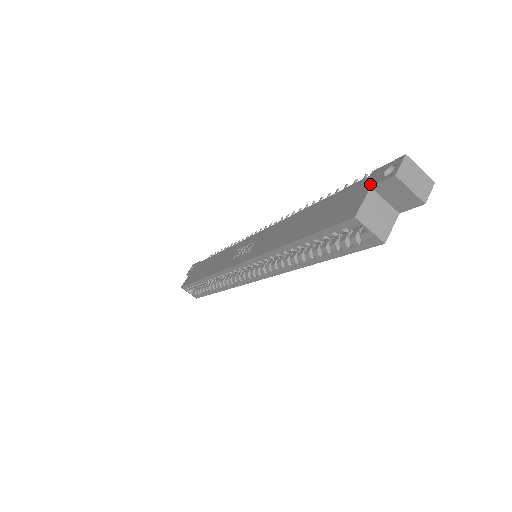
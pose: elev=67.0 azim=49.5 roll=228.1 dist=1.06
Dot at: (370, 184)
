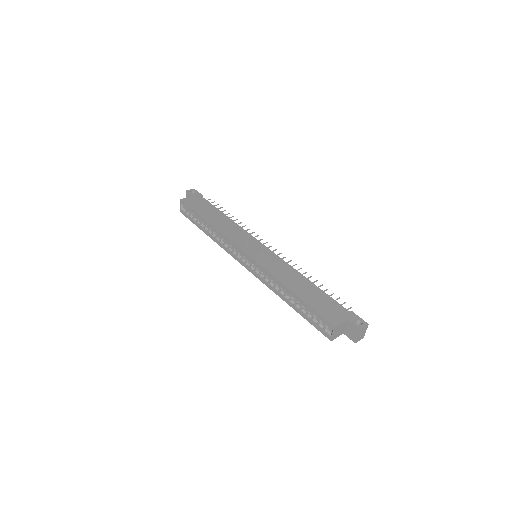
Dot at: (348, 318)
